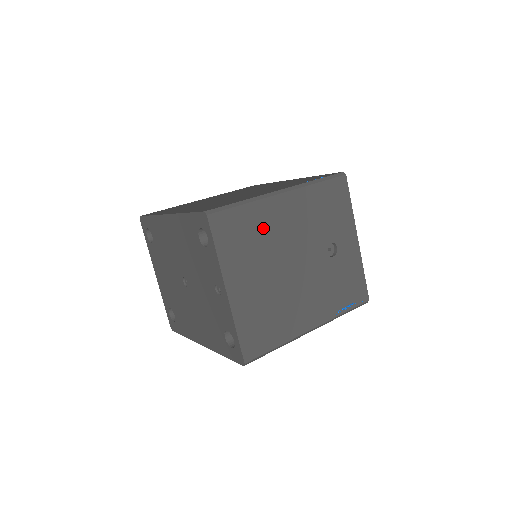
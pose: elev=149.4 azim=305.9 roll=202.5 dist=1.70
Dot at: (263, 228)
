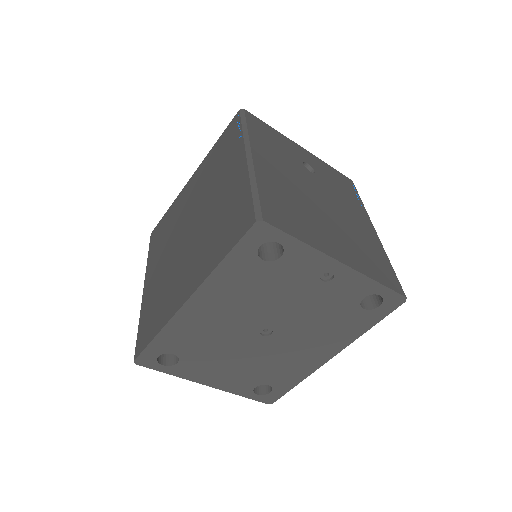
Dot at: (283, 193)
